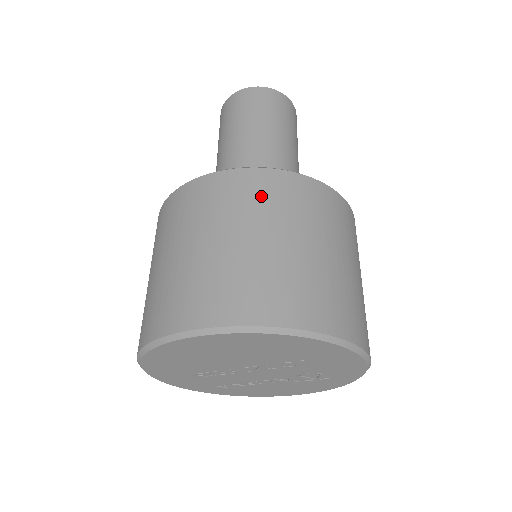
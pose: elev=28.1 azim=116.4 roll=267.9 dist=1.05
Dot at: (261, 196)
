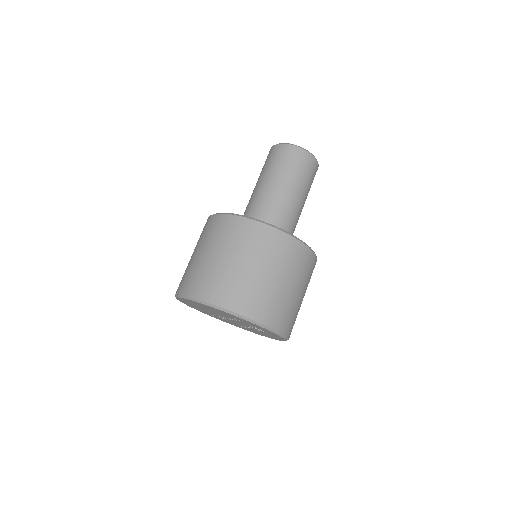
Dot at: (219, 231)
